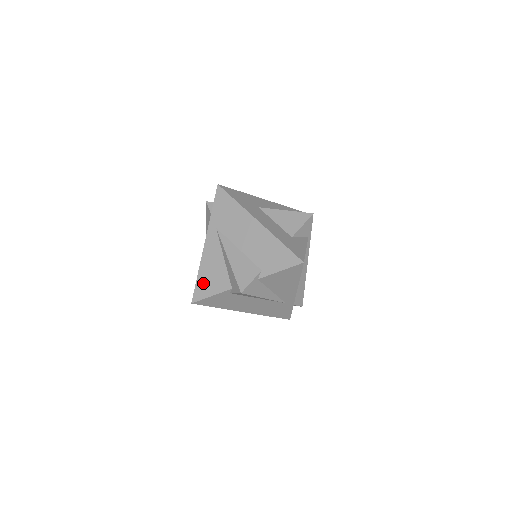
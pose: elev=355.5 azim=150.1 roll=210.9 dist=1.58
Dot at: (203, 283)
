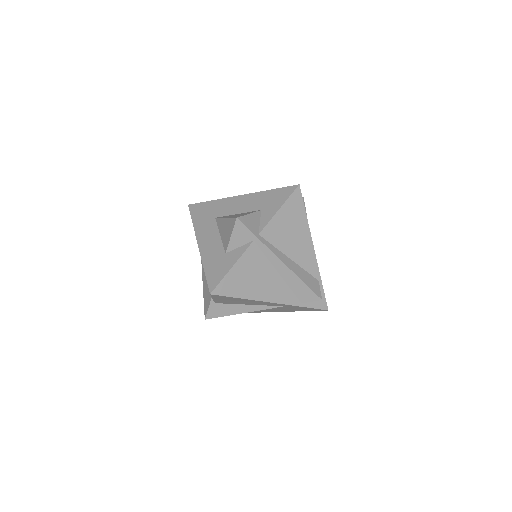
Dot at: occluded
